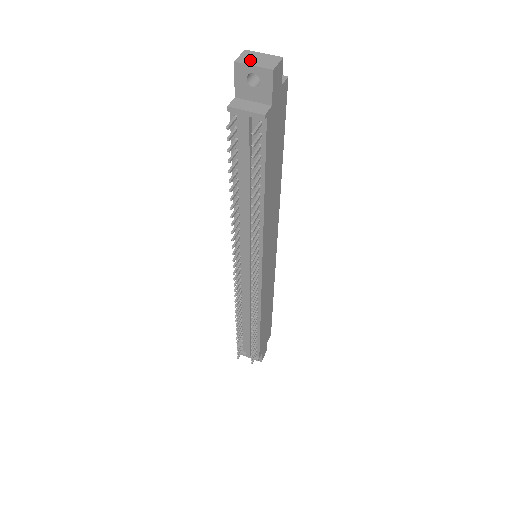
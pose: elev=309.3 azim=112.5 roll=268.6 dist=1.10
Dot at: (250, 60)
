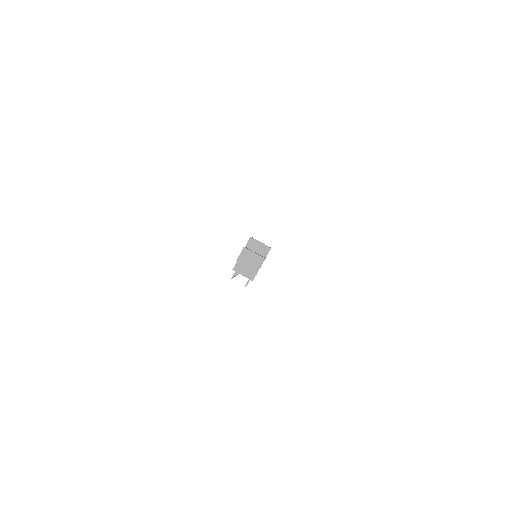
Dot at: (245, 261)
